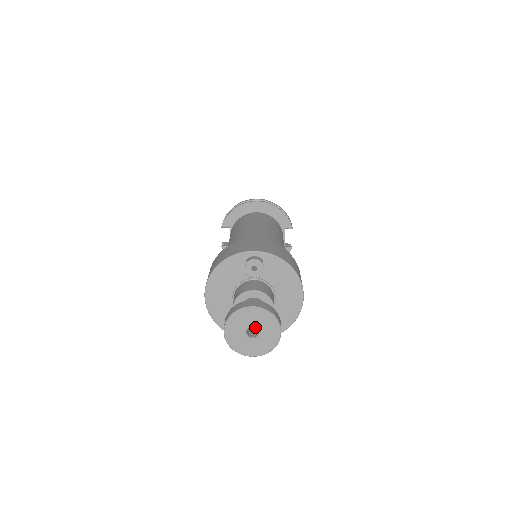
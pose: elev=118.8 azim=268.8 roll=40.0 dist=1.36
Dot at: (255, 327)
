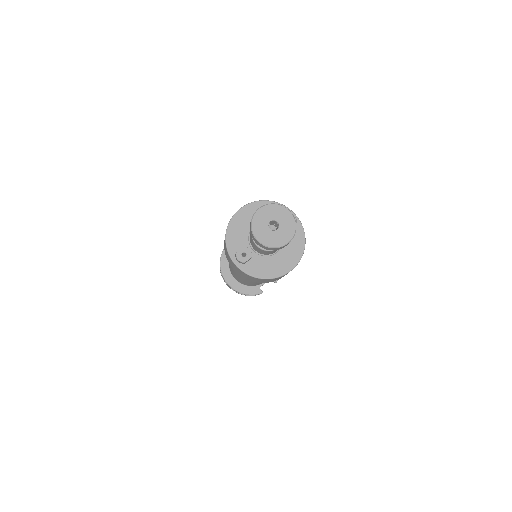
Dot at: occluded
